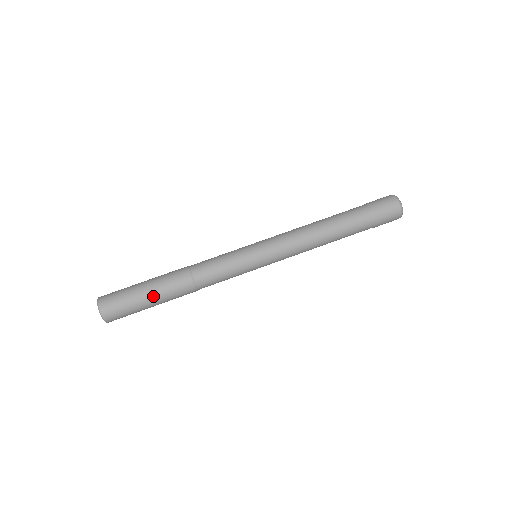
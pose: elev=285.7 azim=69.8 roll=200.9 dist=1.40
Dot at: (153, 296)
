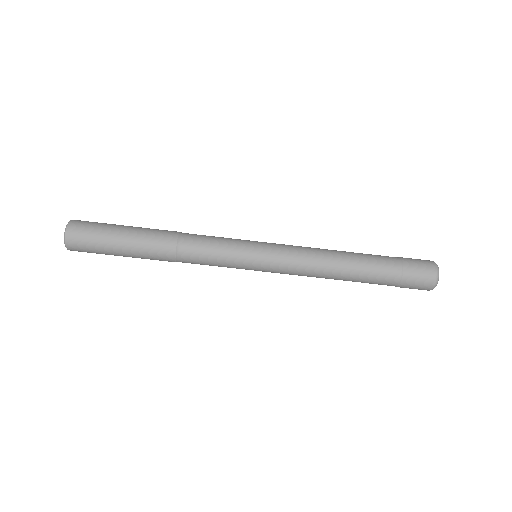
Dot at: occluded
